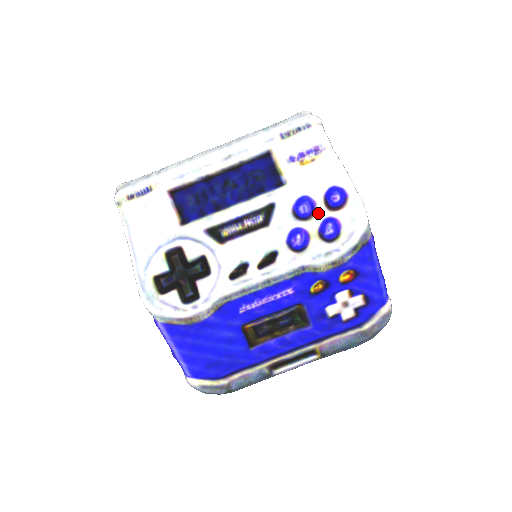
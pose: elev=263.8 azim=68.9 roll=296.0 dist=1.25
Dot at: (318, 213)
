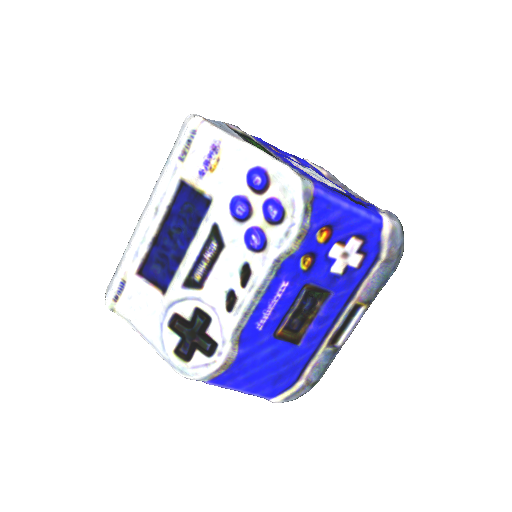
Dot at: (254, 204)
